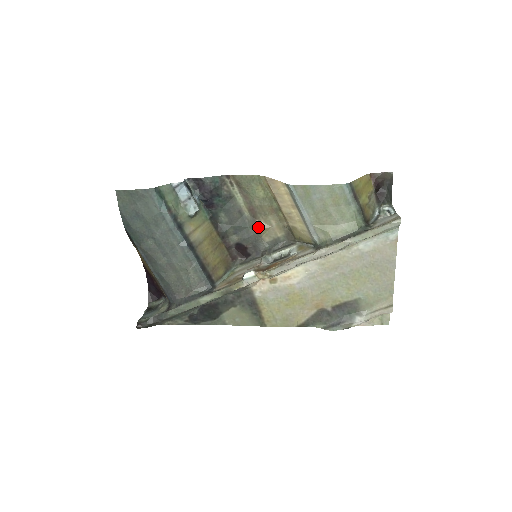
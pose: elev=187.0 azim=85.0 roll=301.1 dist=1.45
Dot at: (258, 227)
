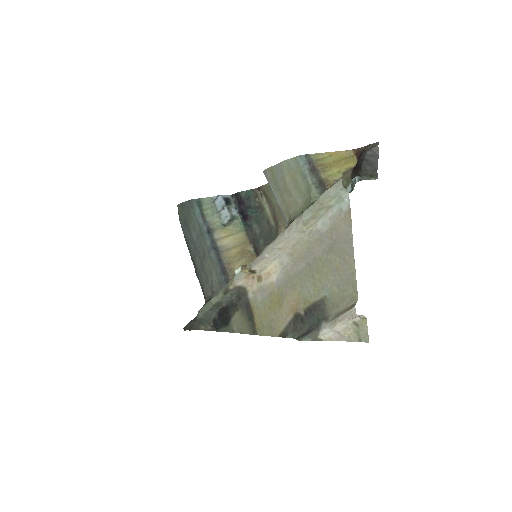
Dot at: occluded
